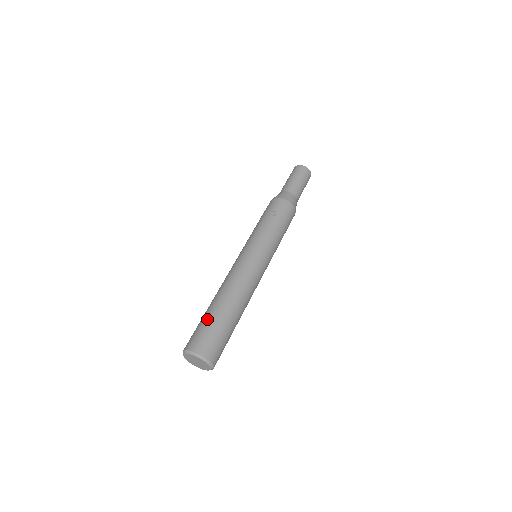
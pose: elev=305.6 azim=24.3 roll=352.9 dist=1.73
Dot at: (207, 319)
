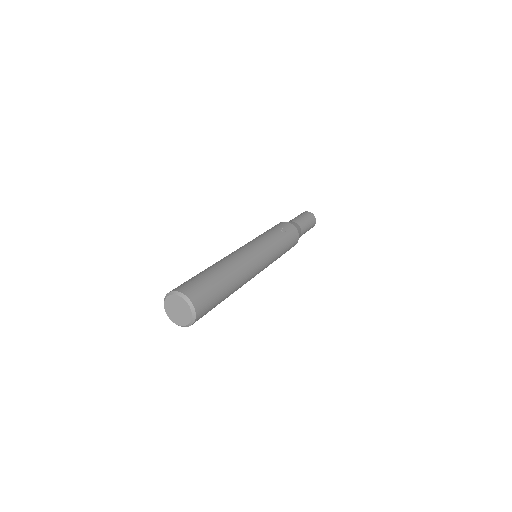
Dot at: (203, 275)
